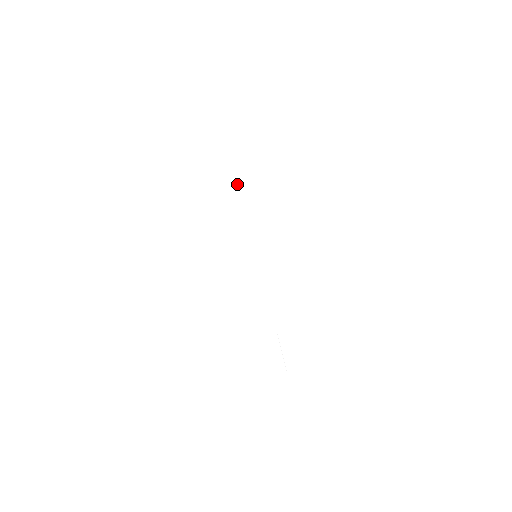
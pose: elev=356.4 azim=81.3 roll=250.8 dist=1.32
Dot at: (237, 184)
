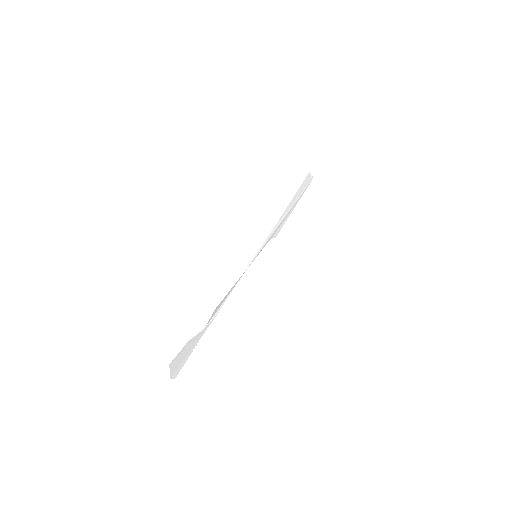
Dot at: occluded
